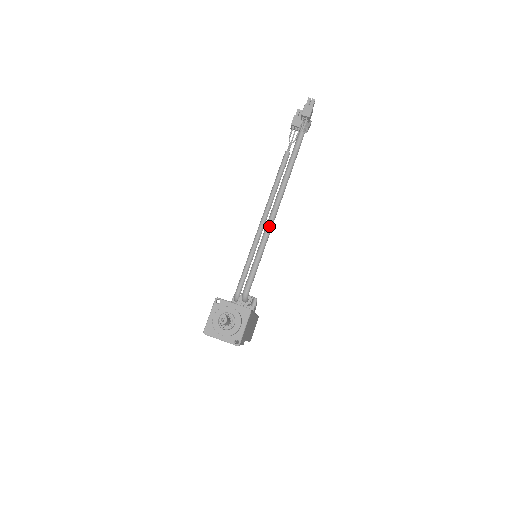
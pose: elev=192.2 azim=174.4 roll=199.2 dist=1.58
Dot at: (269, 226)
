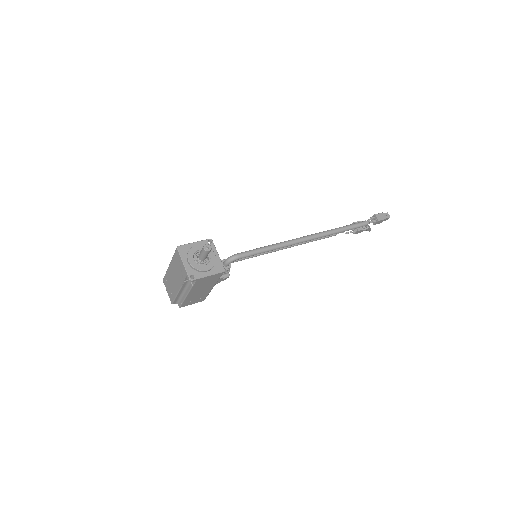
Dot at: (293, 241)
